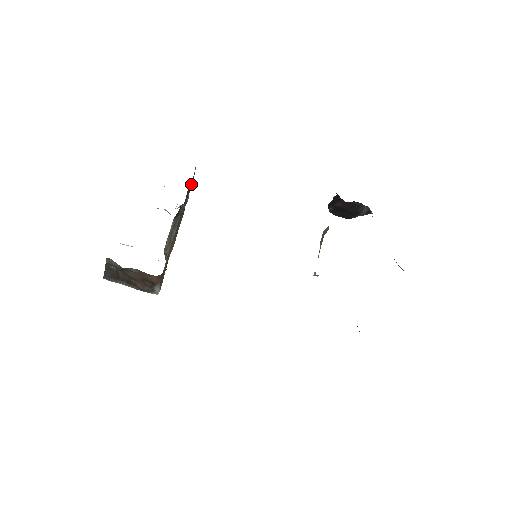
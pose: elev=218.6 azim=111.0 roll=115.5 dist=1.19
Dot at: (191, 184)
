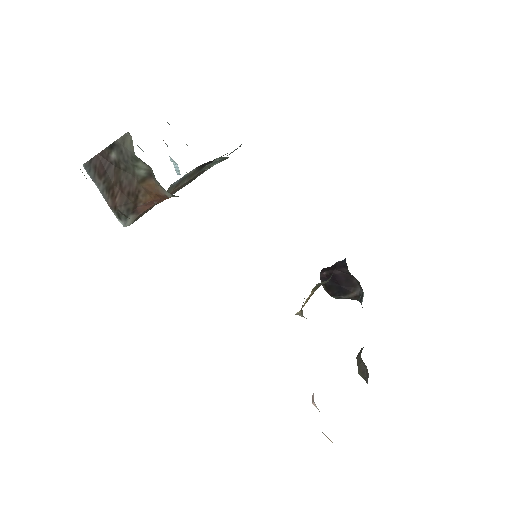
Dot at: occluded
